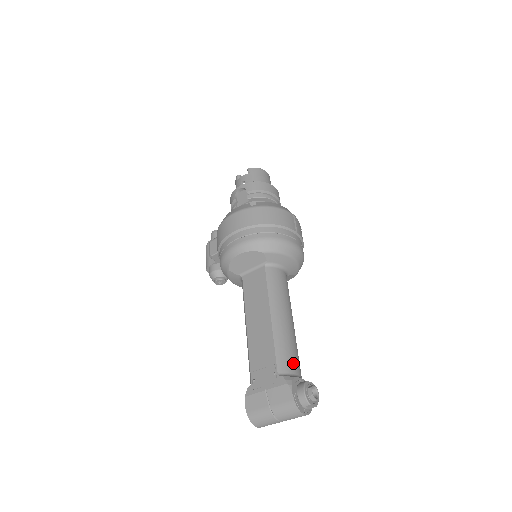
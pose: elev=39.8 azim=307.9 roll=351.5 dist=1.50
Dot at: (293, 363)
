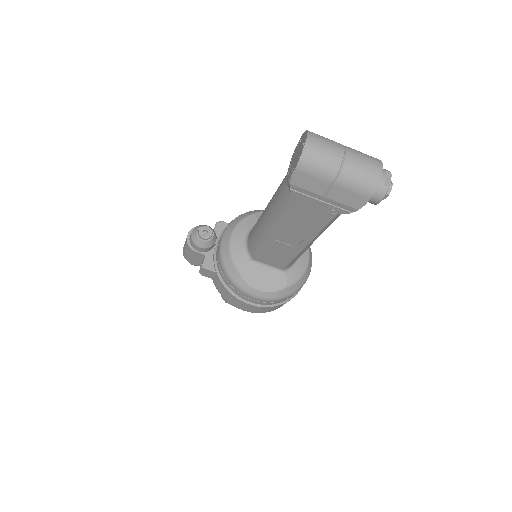
Dot at: occluded
